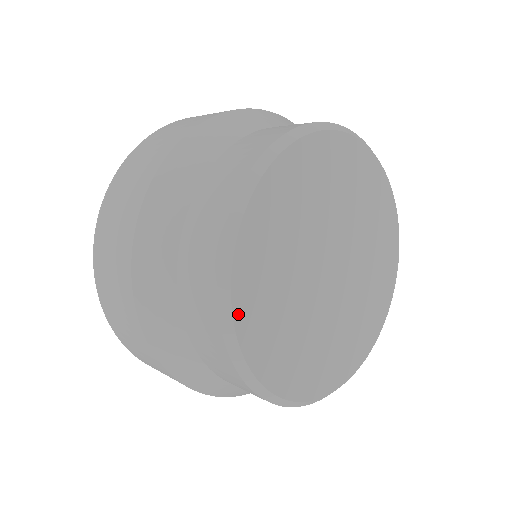
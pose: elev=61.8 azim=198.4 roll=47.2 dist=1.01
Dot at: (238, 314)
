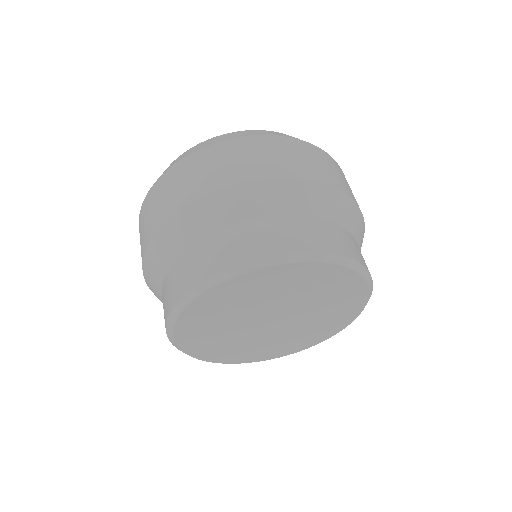
Dot at: (177, 336)
